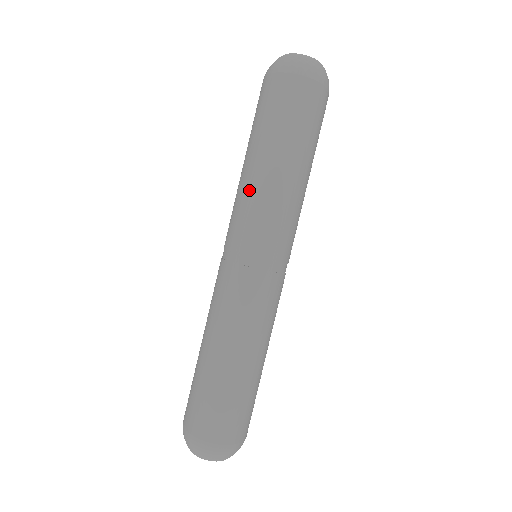
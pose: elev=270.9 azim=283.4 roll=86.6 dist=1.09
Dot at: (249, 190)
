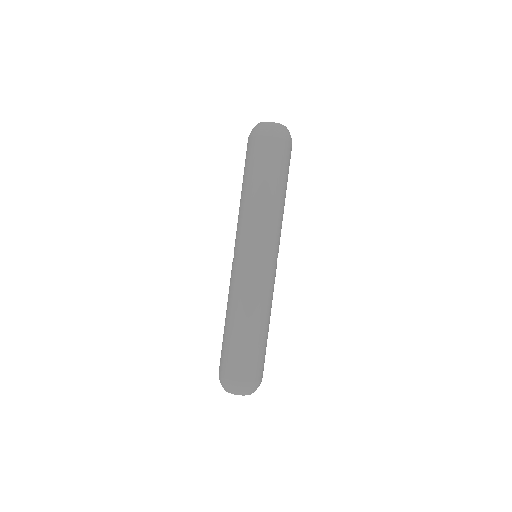
Dot at: (245, 213)
